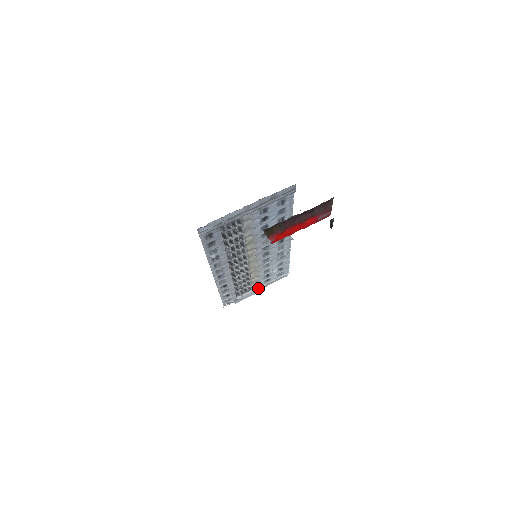
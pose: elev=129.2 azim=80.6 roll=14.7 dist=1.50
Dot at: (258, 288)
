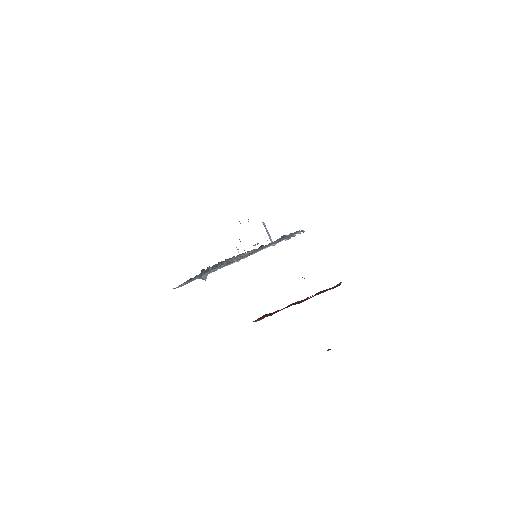
Dot at: (266, 247)
